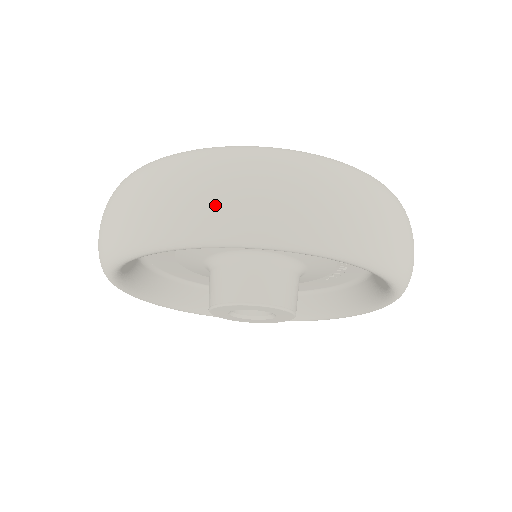
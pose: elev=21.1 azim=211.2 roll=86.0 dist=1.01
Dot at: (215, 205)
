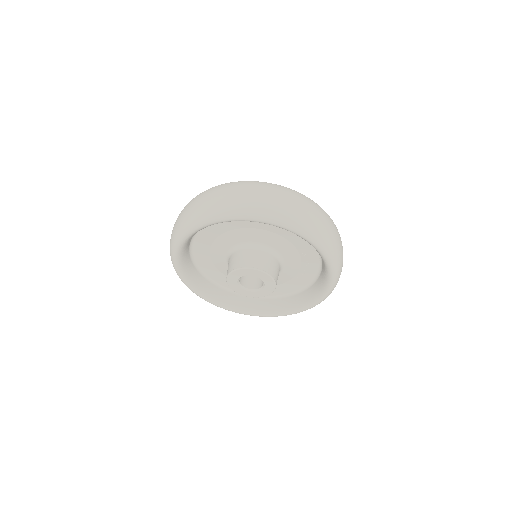
Dot at: (235, 200)
